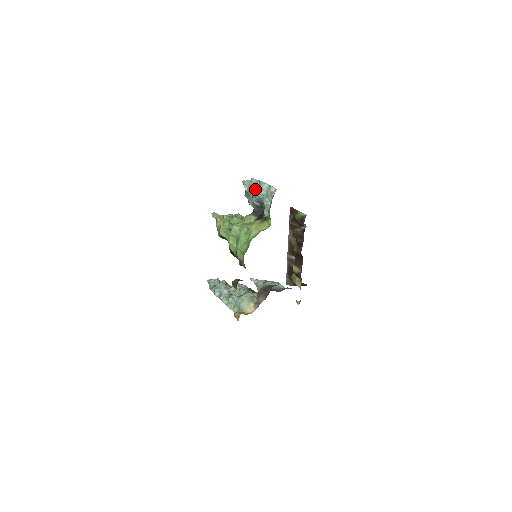
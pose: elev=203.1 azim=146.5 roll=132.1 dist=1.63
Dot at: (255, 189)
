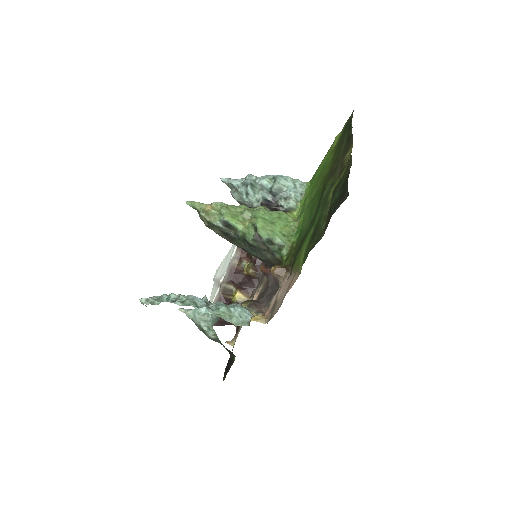
Dot at: (268, 181)
